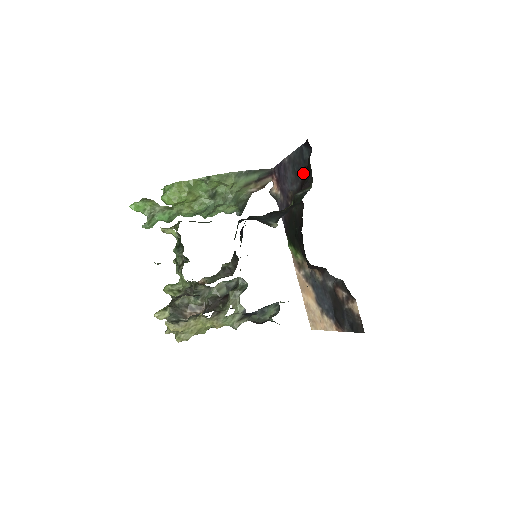
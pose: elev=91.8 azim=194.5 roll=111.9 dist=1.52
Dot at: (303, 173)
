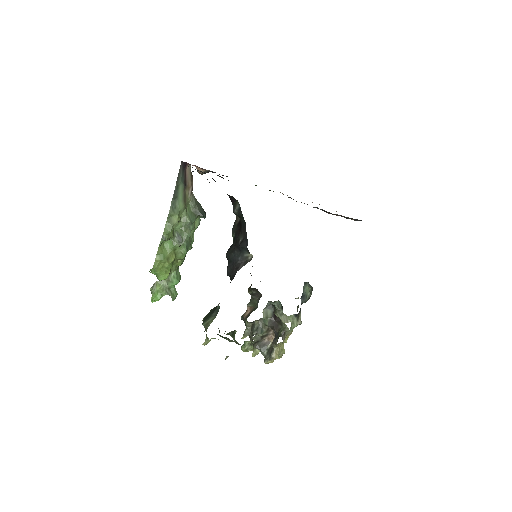
Dot at: occluded
